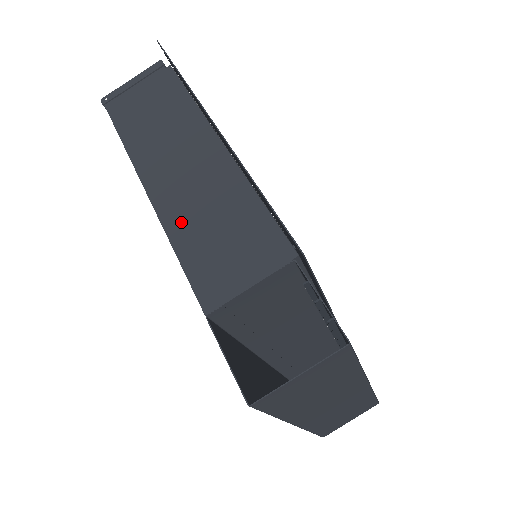
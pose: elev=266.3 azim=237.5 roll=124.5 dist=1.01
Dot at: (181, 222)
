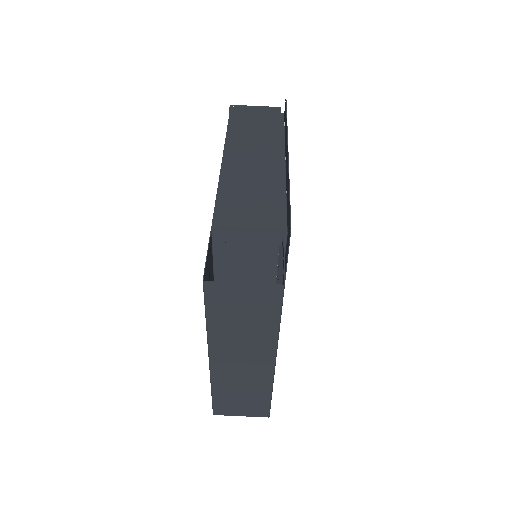
Dot at: (232, 183)
